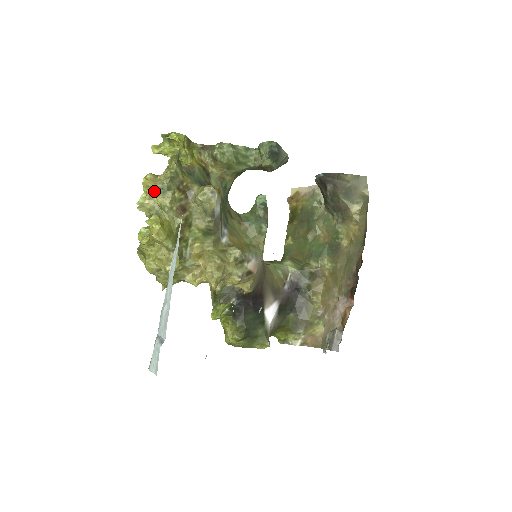
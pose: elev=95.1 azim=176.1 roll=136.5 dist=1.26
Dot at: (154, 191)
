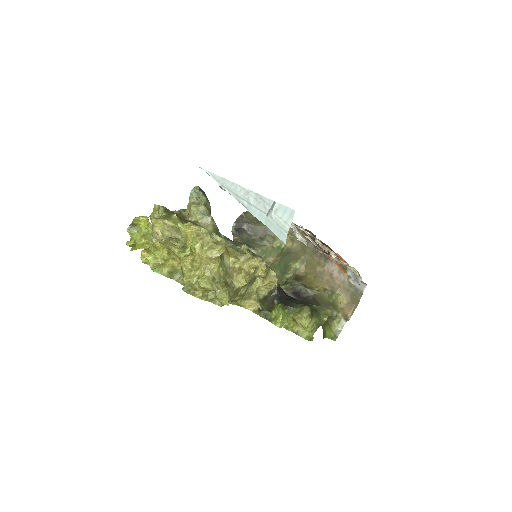
Dot at: (163, 220)
